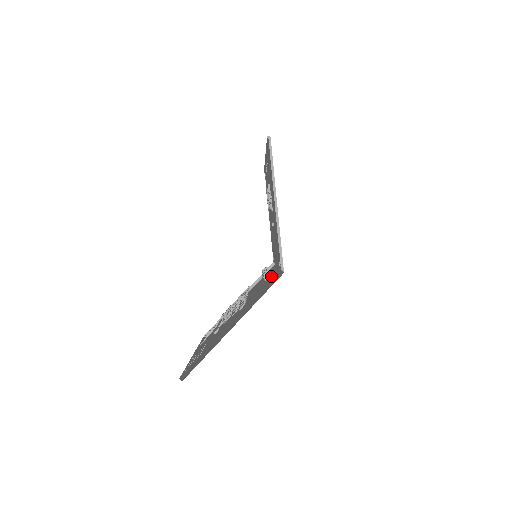
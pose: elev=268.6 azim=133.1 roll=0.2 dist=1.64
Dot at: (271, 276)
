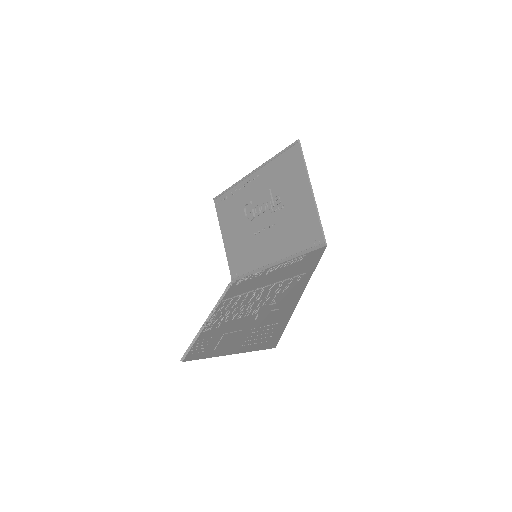
Dot at: (276, 271)
